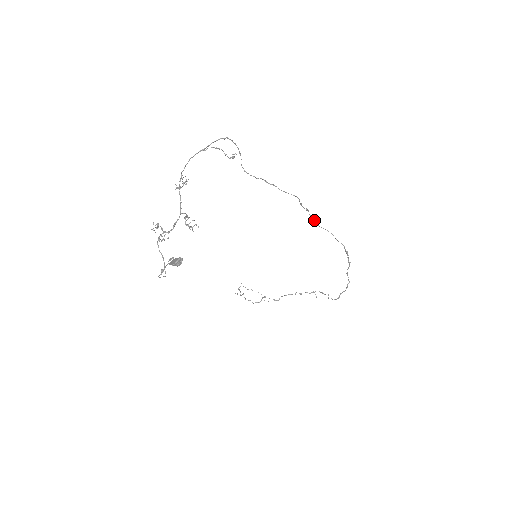
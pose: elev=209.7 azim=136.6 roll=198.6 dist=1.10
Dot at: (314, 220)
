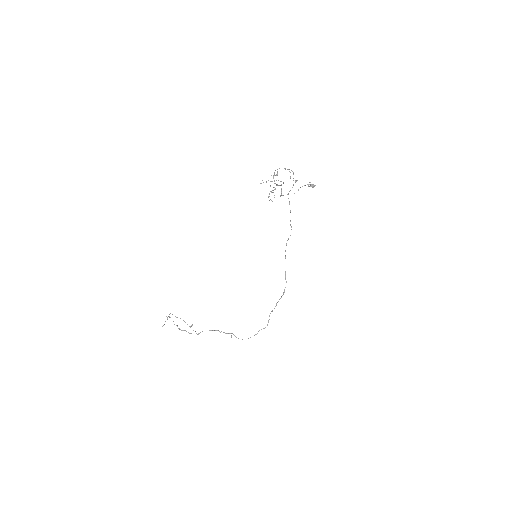
Dot at: occluded
